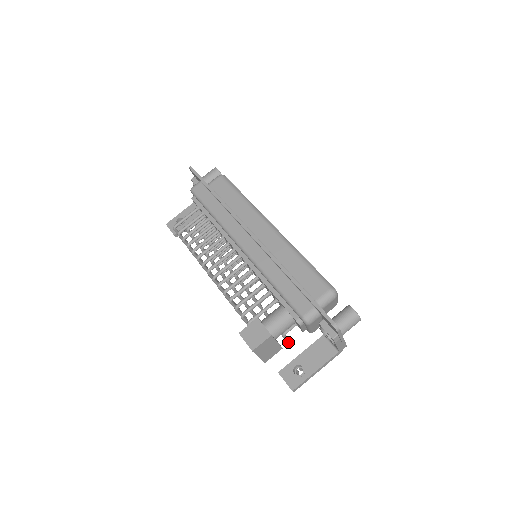
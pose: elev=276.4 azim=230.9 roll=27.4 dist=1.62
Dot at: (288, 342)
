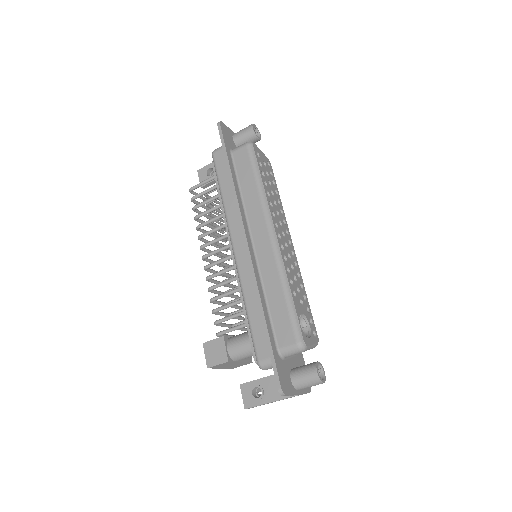
Dot at: occluded
